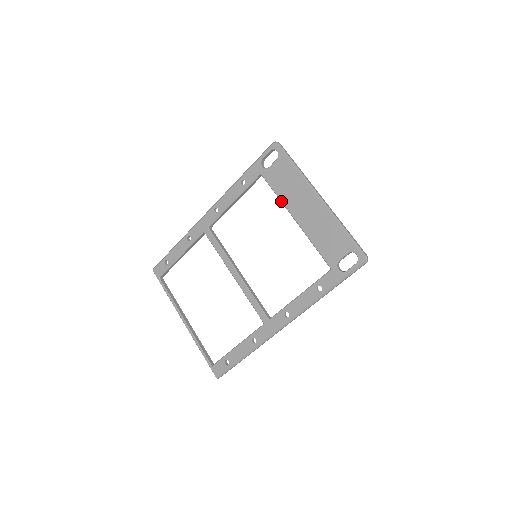
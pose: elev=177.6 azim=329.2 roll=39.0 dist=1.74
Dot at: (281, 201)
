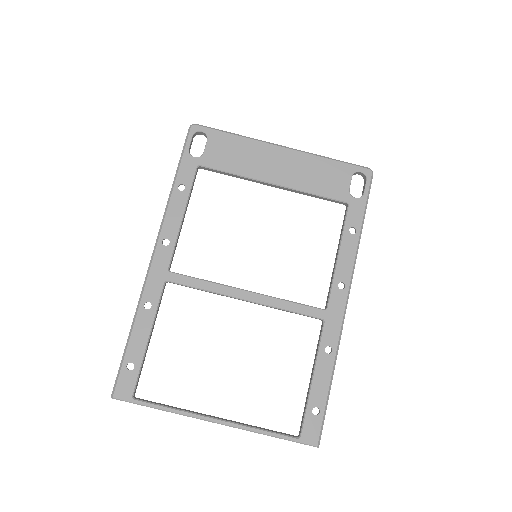
Dot at: (244, 176)
